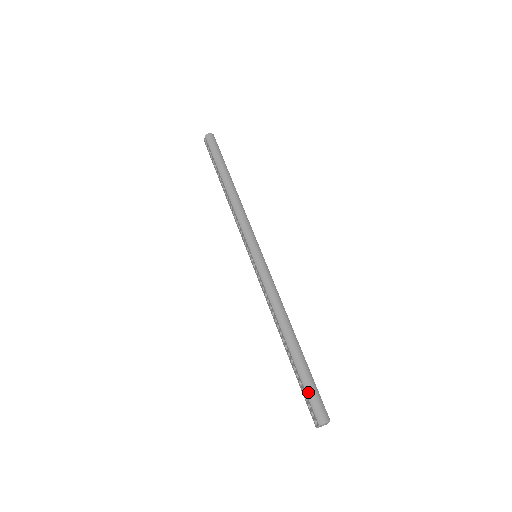
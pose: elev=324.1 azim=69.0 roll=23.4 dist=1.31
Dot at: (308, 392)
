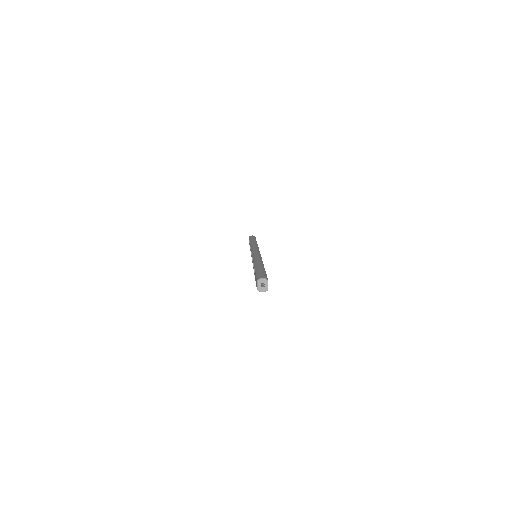
Dot at: (257, 273)
